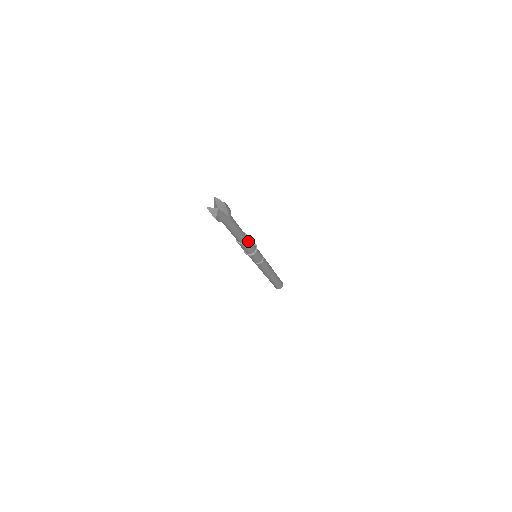
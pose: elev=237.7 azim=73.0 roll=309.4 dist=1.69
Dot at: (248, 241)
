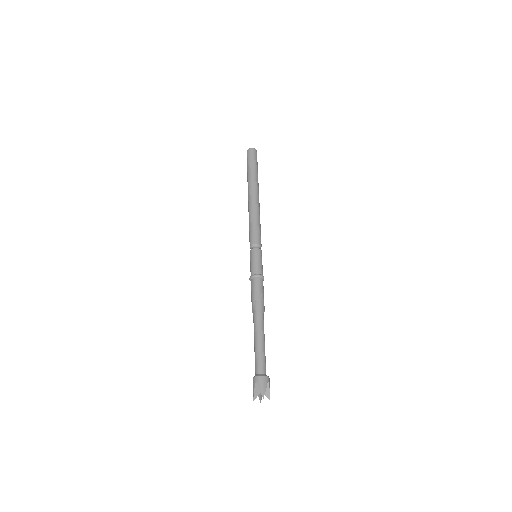
Dot at: occluded
